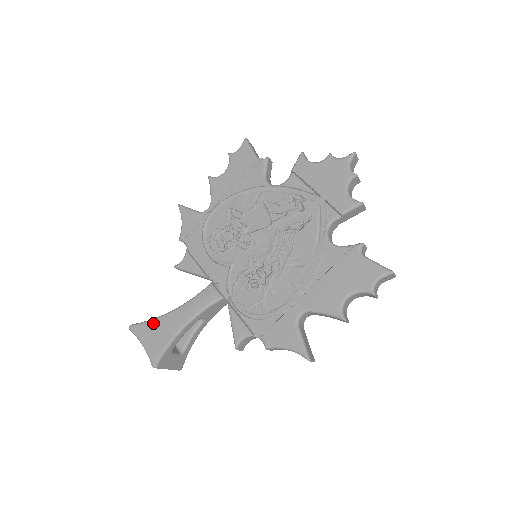
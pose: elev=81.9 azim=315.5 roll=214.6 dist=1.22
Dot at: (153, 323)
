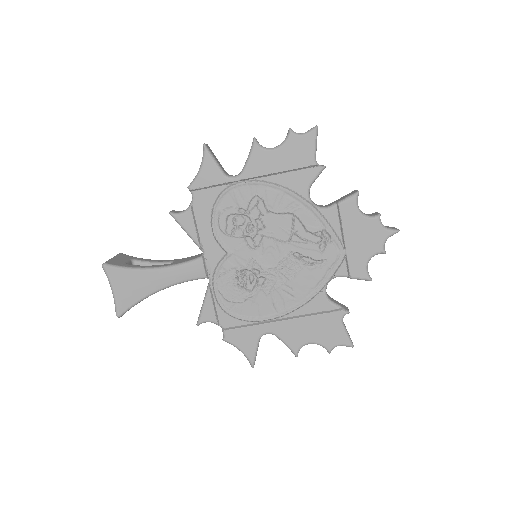
Dot at: (130, 274)
